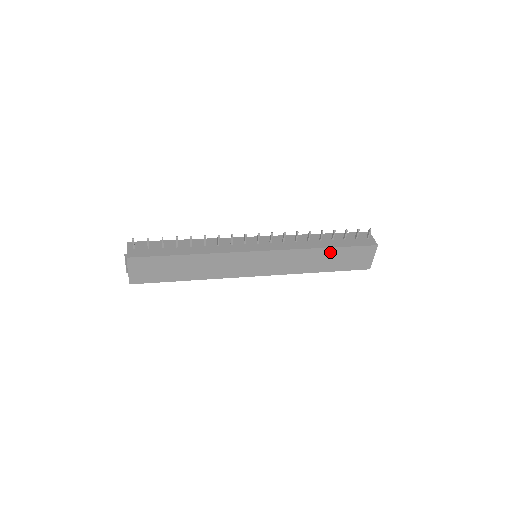
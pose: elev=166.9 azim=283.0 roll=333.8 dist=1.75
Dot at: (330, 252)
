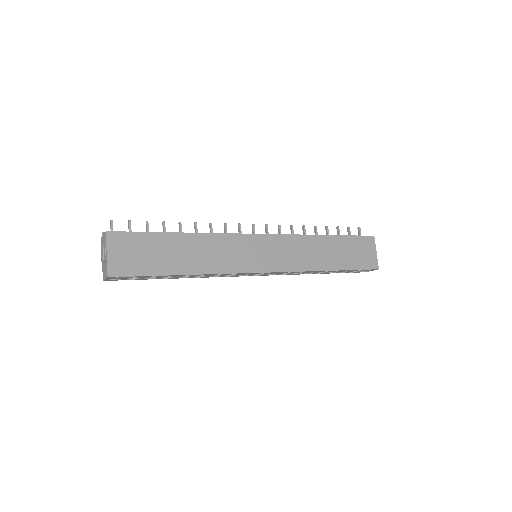
Dot at: (332, 242)
